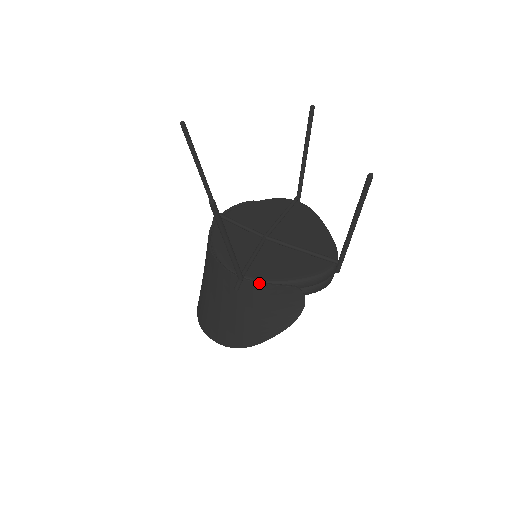
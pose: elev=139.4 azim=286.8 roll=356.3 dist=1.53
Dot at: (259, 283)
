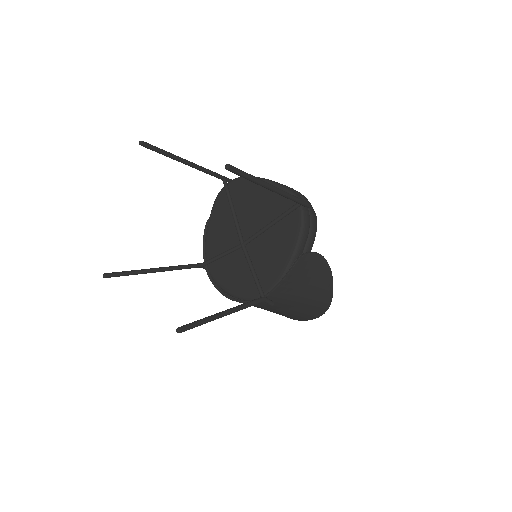
Dot at: (277, 287)
